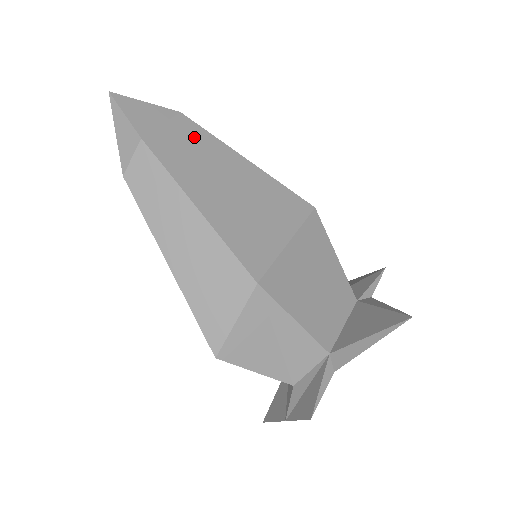
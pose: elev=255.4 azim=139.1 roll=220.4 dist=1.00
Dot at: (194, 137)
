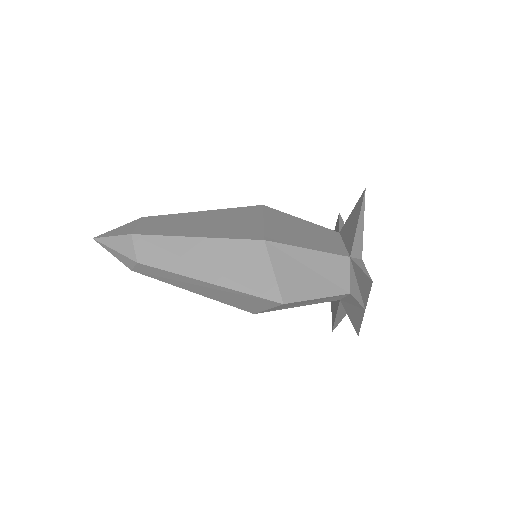
Dot at: (161, 220)
